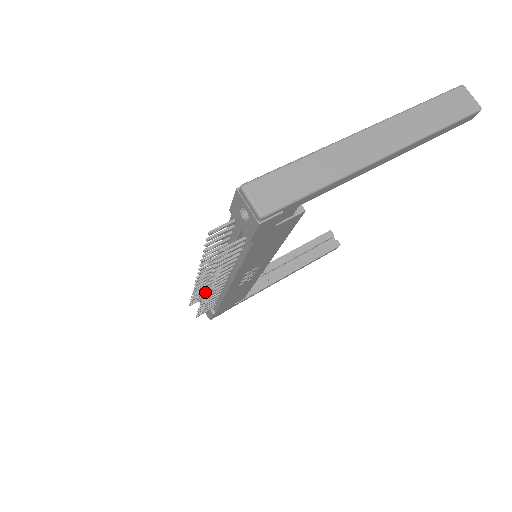
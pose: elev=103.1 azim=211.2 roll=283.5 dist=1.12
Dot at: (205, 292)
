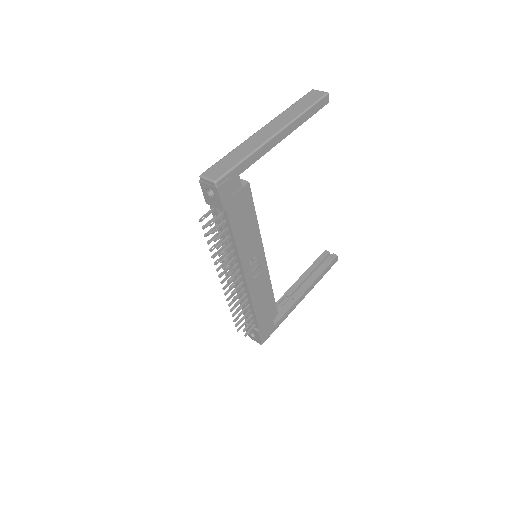
Dot at: (229, 288)
